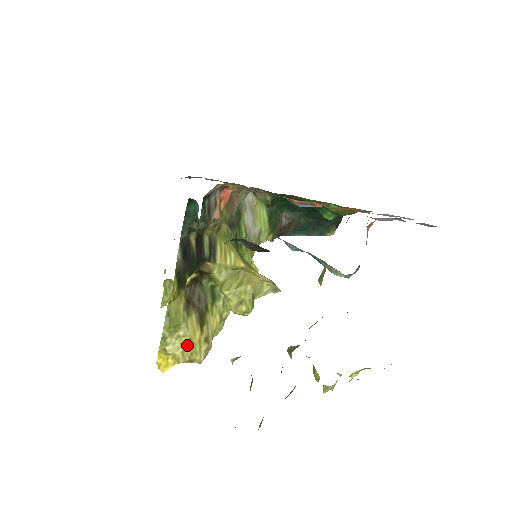
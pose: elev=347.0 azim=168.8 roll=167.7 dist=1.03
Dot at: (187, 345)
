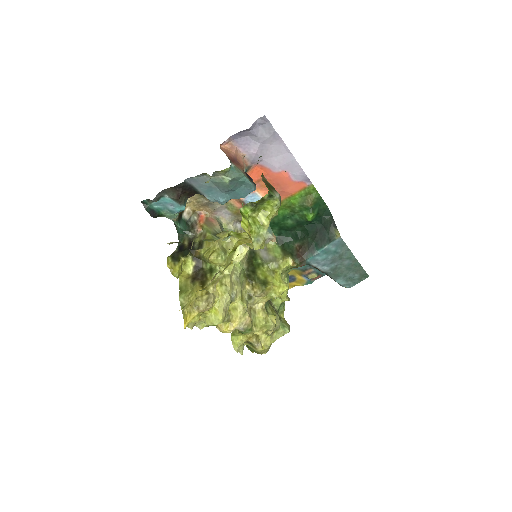
Dot at: (194, 300)
